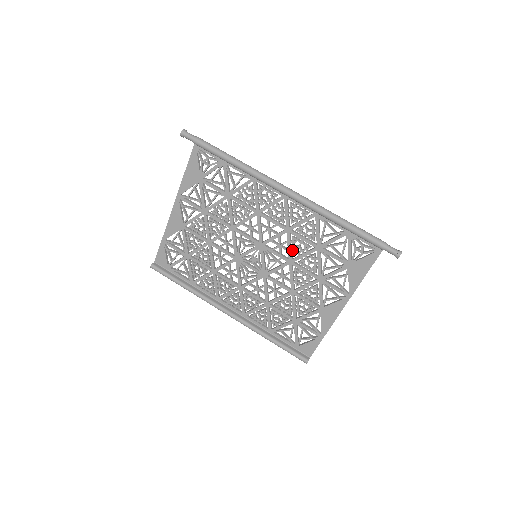
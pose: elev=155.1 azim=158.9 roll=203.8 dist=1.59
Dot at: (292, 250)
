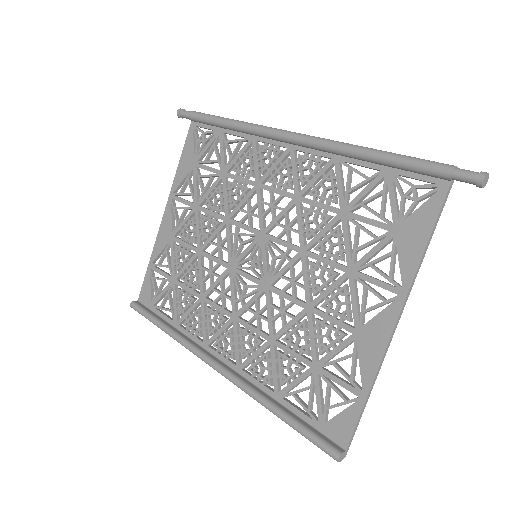
Dot at: (304, 229)
